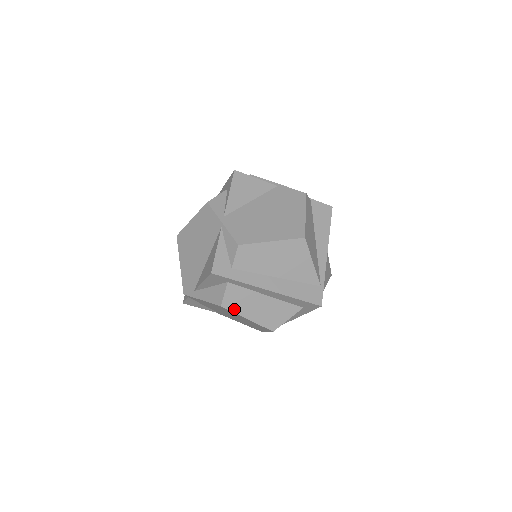
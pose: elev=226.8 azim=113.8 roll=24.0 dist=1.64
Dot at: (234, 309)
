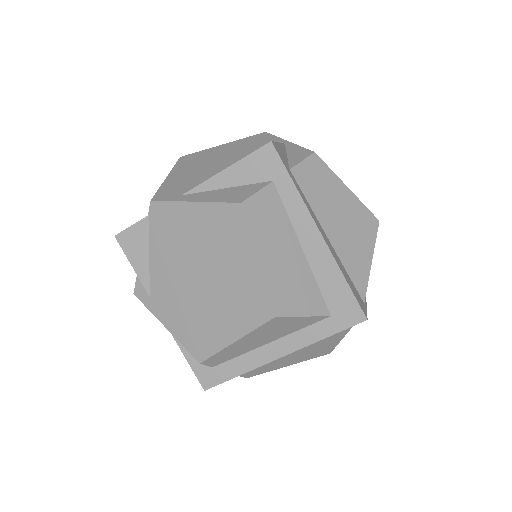
Dot at: (253, 226)
